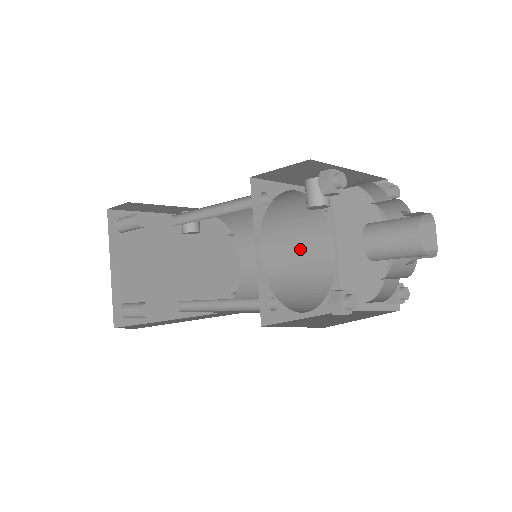
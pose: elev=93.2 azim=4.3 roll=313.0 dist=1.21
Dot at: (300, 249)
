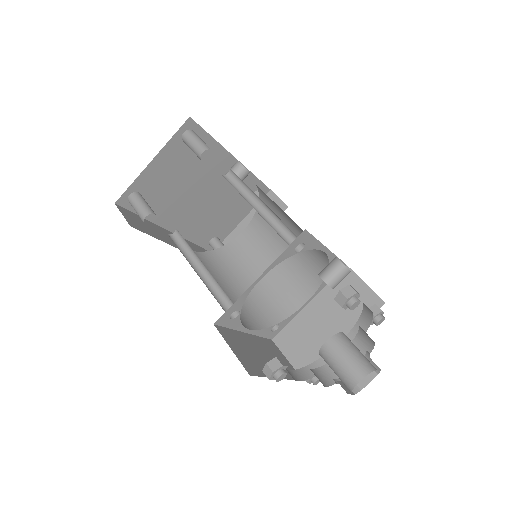
Dot at: (288, 273)
